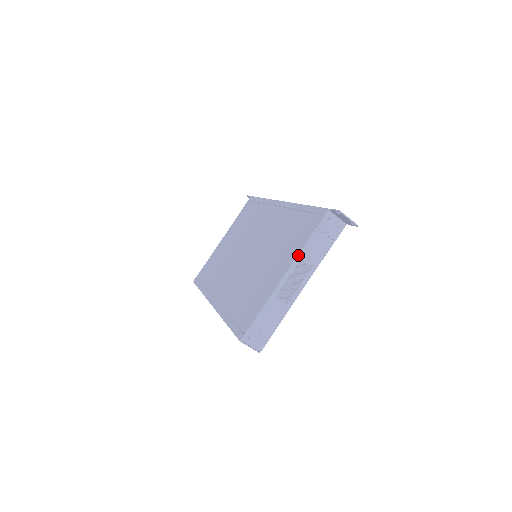
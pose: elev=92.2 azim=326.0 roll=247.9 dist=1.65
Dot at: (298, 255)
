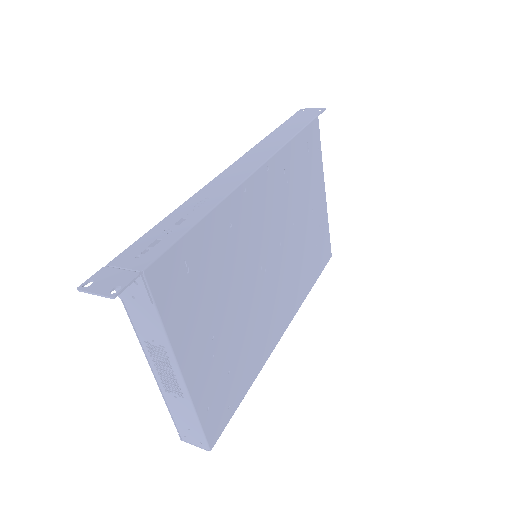
Dot at: (139, 338)
